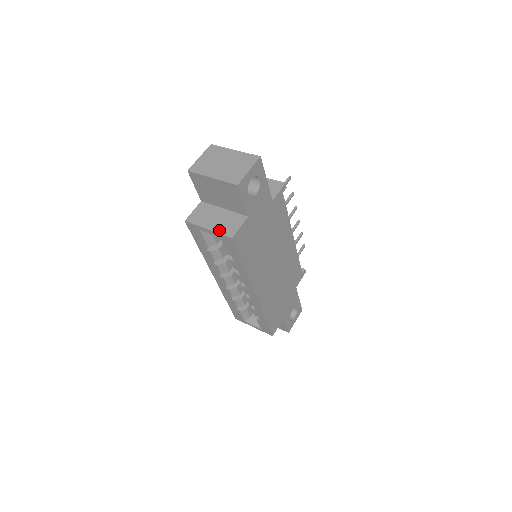
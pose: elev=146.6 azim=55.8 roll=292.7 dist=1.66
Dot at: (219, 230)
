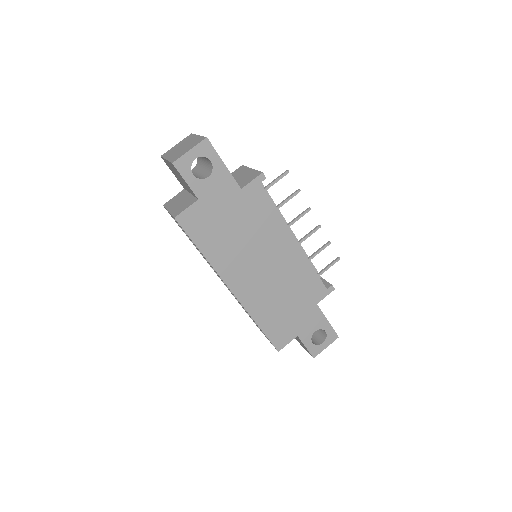
Dot at: (173, 211)
